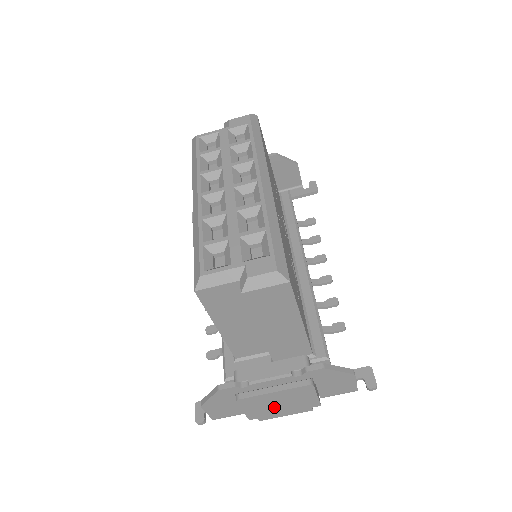
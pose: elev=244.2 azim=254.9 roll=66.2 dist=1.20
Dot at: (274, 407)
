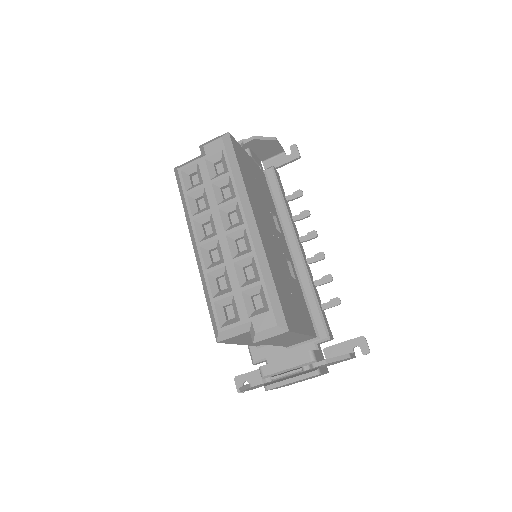
Dot at: occluded
